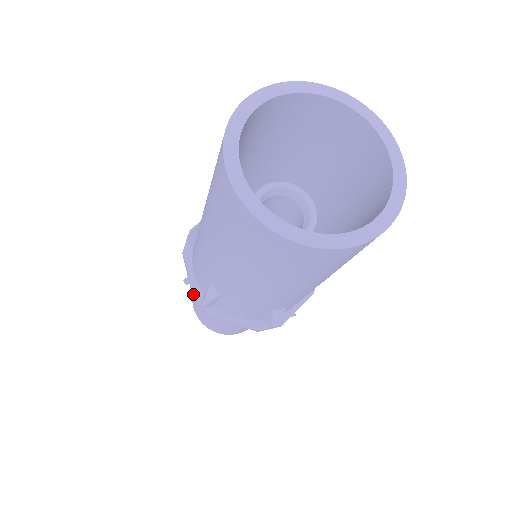
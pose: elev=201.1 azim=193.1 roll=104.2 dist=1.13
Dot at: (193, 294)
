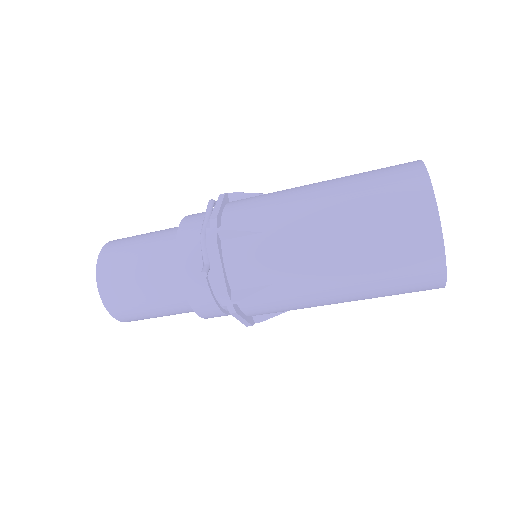
Dot at: (227, 290)
